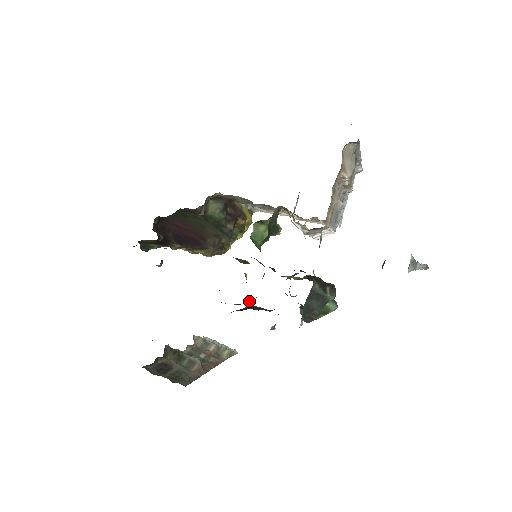
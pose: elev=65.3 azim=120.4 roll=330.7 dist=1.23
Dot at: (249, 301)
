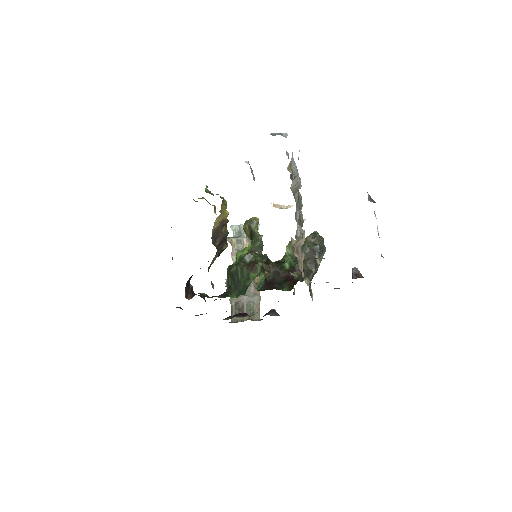
Dot at: occluded
